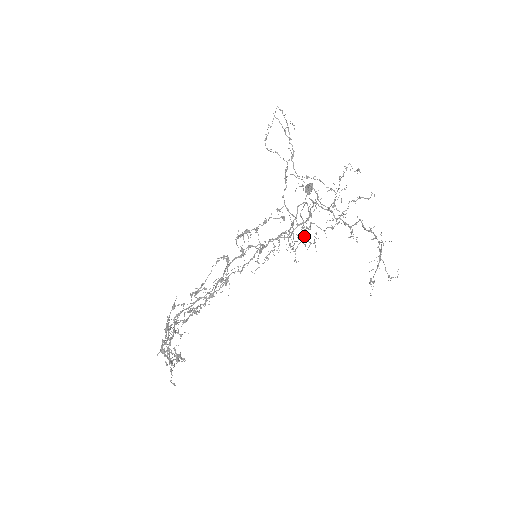
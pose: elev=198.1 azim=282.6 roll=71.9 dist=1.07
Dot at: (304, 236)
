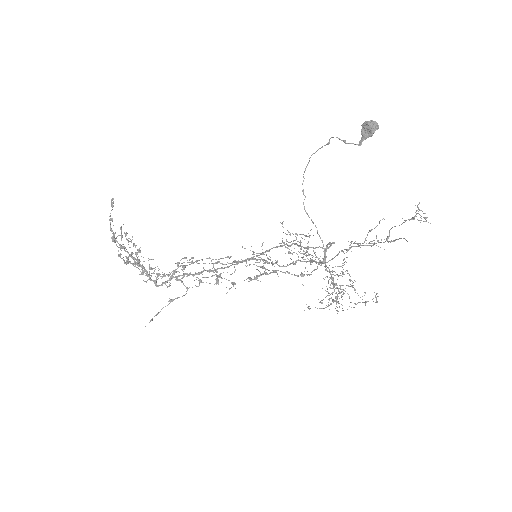
Dot at: occluded
